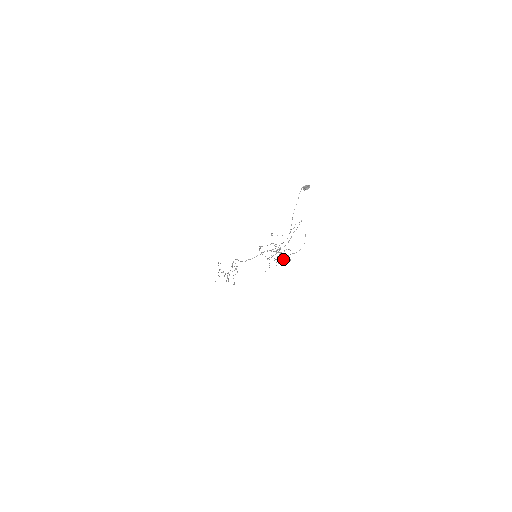
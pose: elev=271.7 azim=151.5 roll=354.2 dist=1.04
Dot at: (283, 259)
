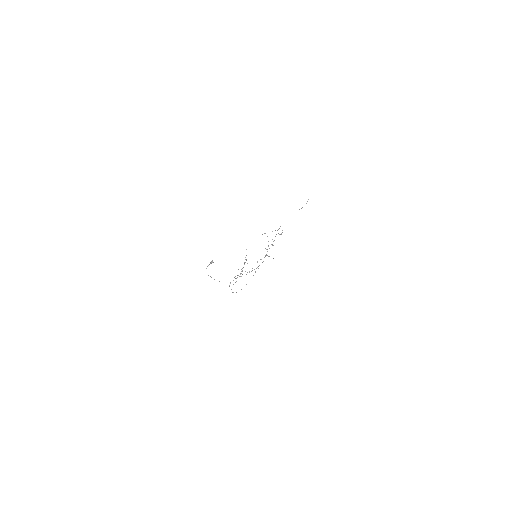
Dot at: occluded
